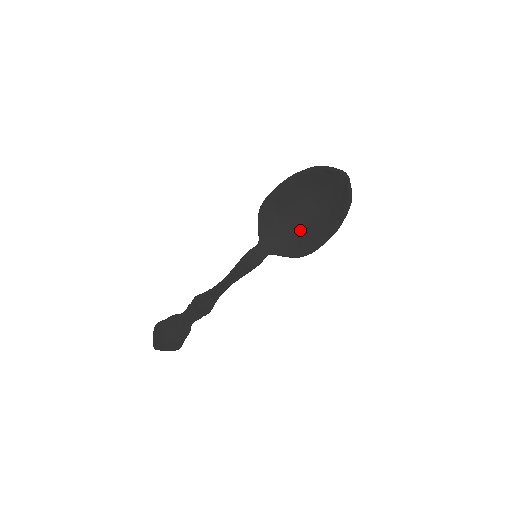
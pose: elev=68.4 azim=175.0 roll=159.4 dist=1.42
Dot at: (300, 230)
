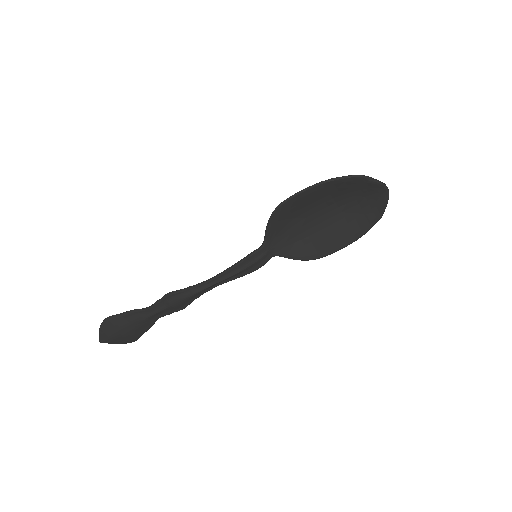
Dot at: (313, 233)
